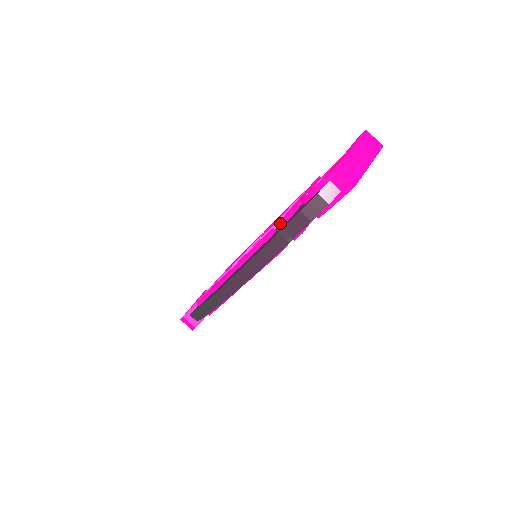
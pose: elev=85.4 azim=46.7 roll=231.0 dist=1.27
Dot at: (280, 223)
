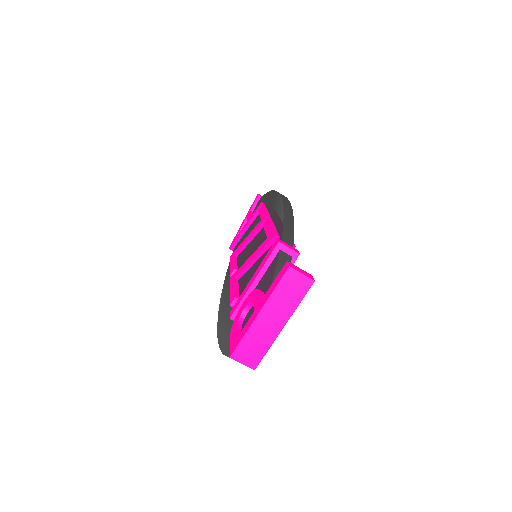
Dot at: occluded
